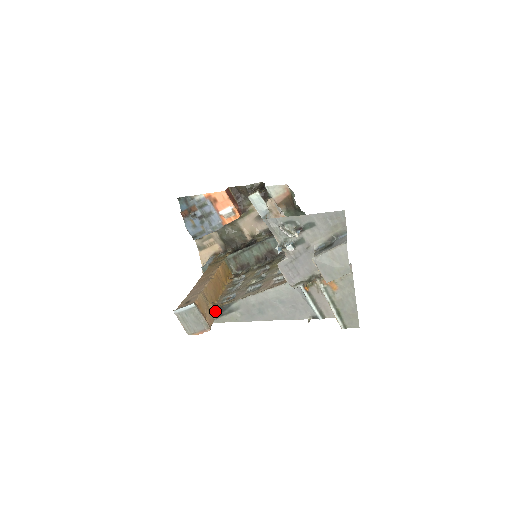
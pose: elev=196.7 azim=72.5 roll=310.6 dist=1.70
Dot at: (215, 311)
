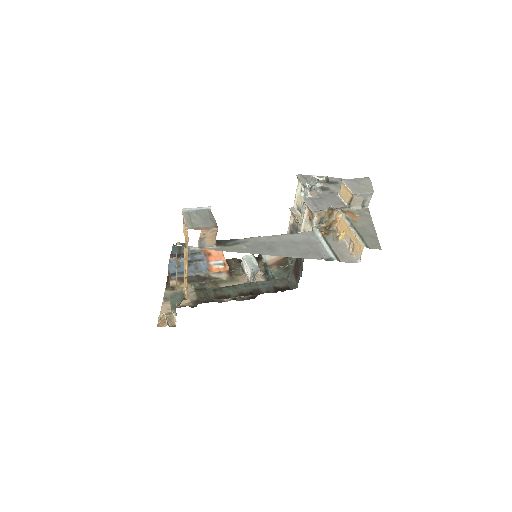
Dot at: (218, 241)
